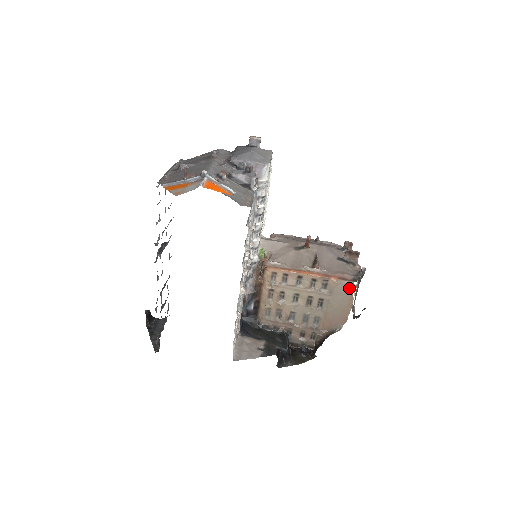
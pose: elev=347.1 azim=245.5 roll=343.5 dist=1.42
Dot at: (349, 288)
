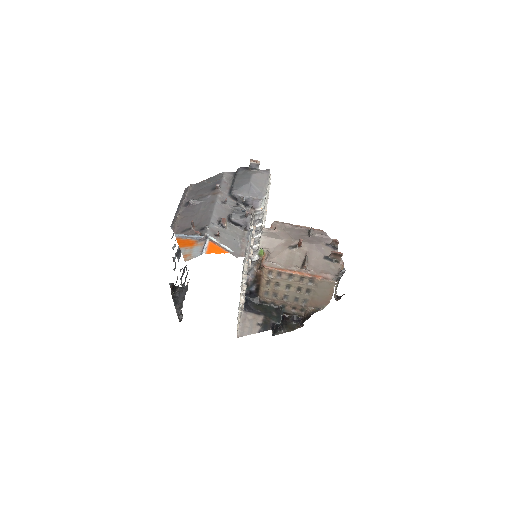
Dot at: (331, 284)
